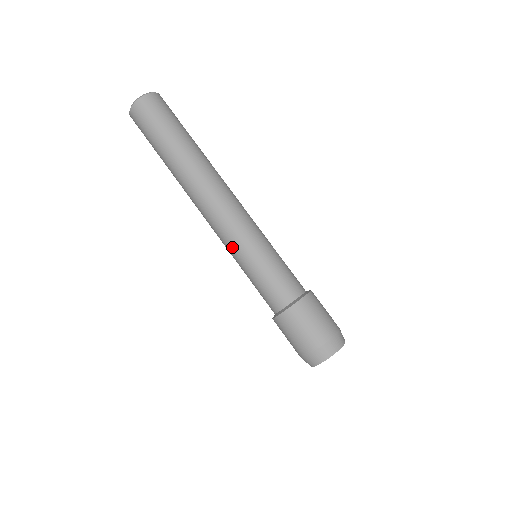
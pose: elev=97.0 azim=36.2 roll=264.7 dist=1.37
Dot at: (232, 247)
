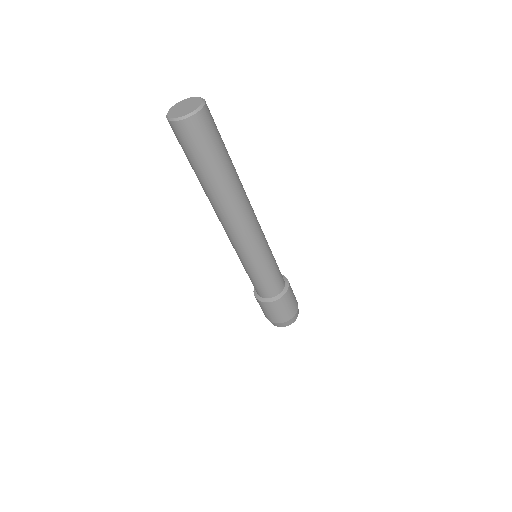
Dot at: occluded
